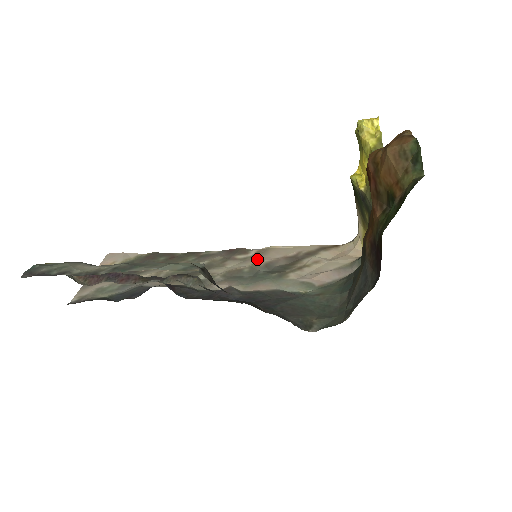
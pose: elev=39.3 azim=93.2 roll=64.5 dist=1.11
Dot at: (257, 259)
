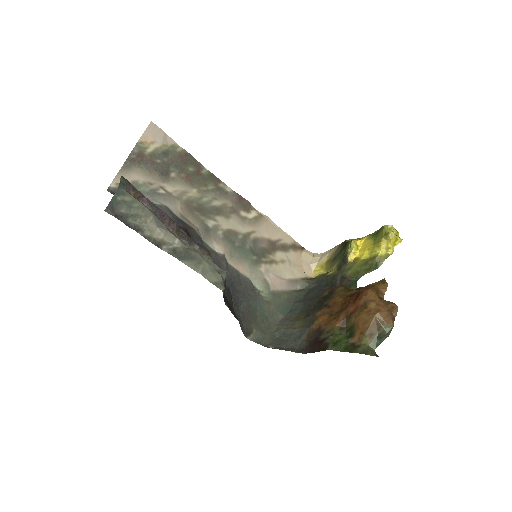
Dot at: (252, 228)
